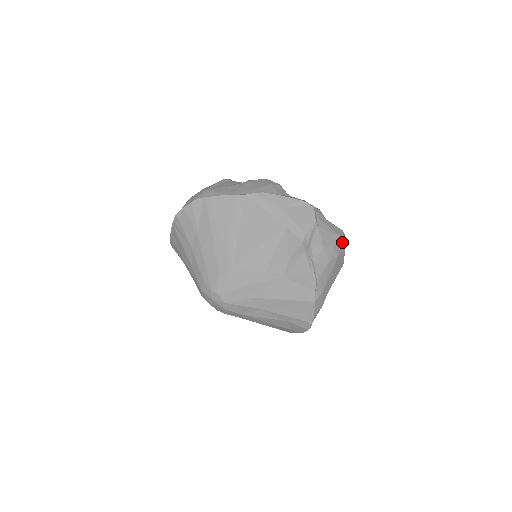
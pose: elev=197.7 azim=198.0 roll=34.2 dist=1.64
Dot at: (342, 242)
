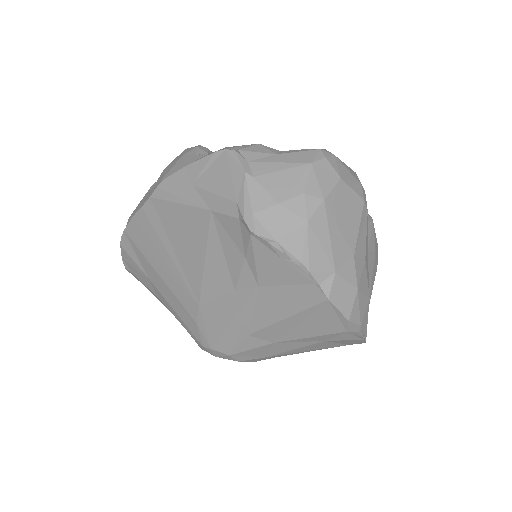
Dot at: (324, 170)
